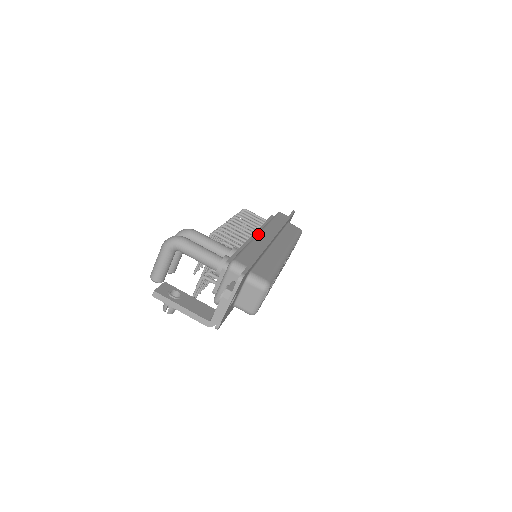
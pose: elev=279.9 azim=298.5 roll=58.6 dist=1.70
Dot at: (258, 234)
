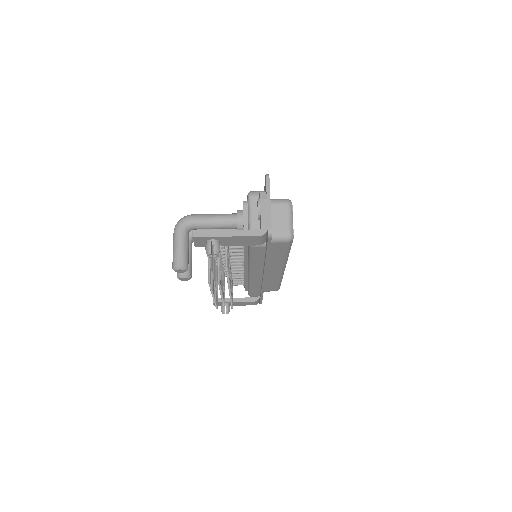
Dot at: occluded
